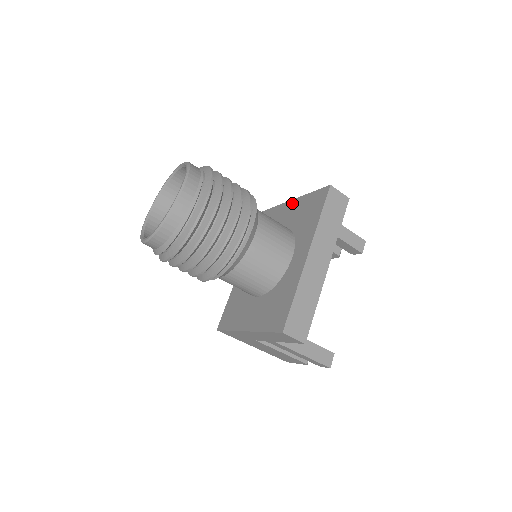
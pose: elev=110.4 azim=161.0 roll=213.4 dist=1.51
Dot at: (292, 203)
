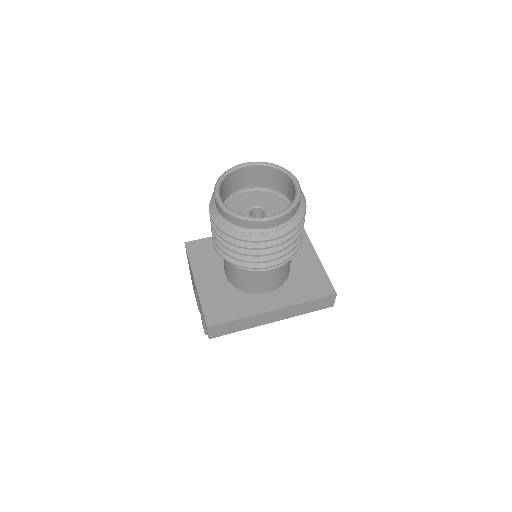
Dot at: (313, 256)
